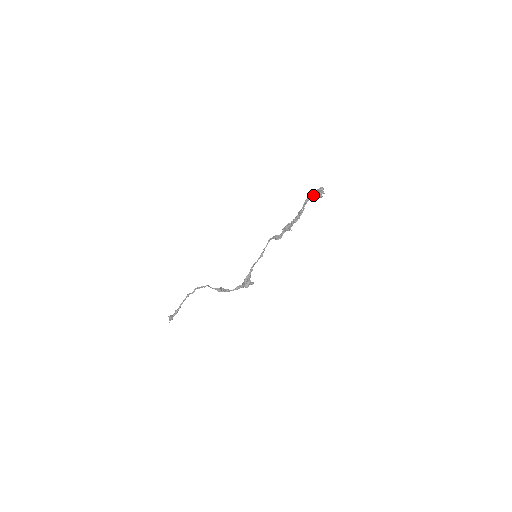
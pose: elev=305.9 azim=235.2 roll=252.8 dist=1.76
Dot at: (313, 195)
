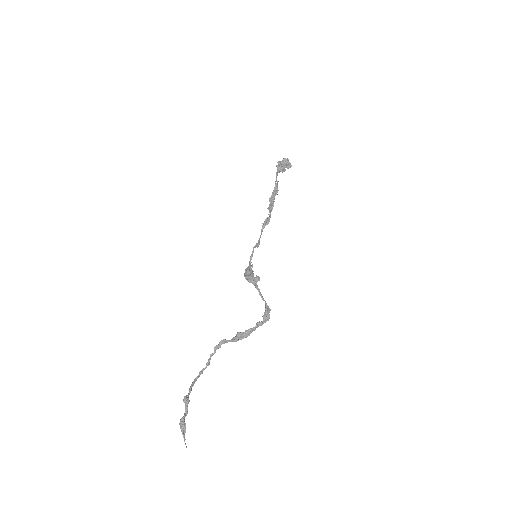
Dot at: (279, 165)
